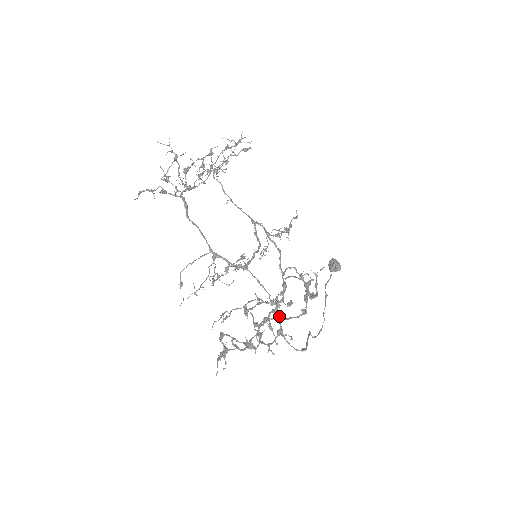
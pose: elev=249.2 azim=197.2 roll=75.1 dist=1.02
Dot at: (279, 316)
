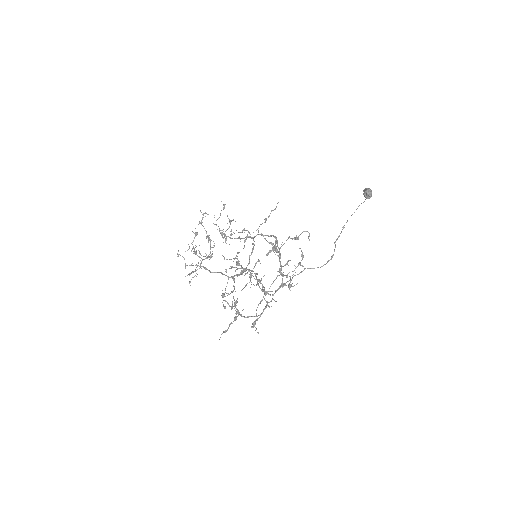
Dot at: (257, 281)
